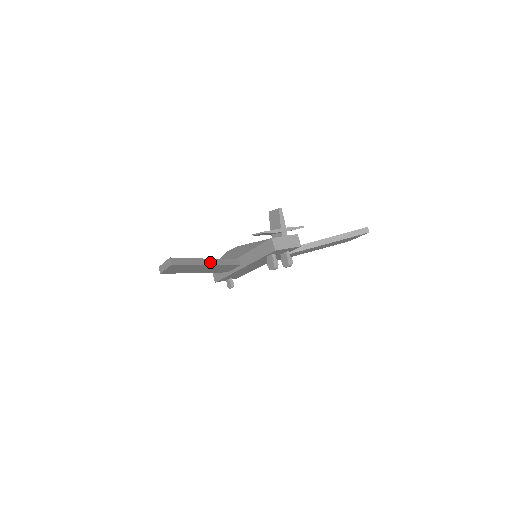
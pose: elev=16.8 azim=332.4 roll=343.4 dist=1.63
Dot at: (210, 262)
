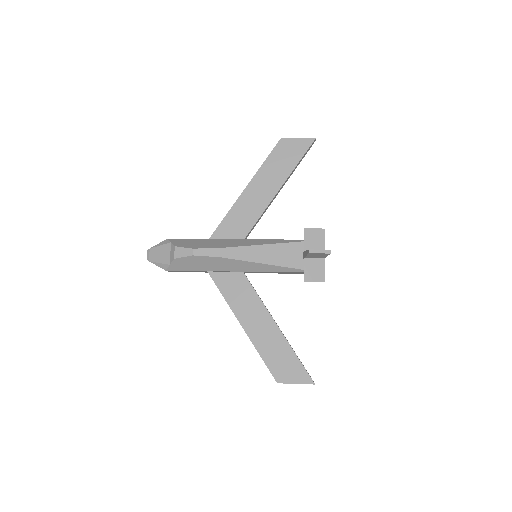
Dot at: (278, 326)
